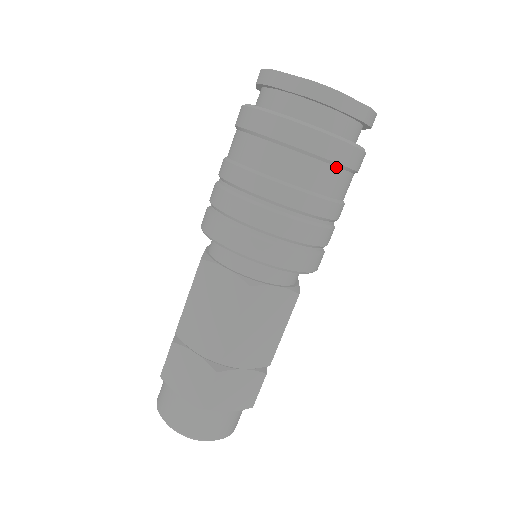
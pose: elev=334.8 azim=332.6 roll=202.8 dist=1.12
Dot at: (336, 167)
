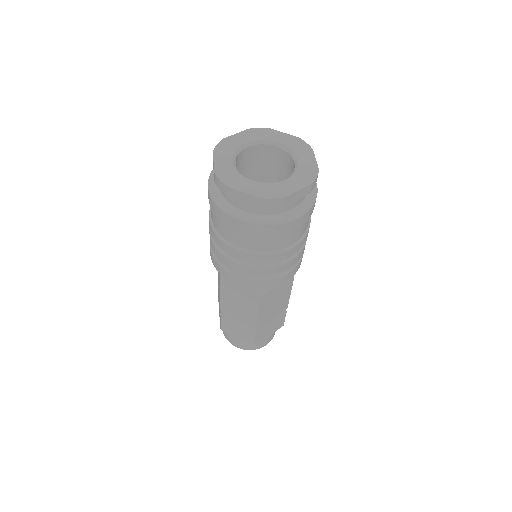
Dot at: (297, 228)
